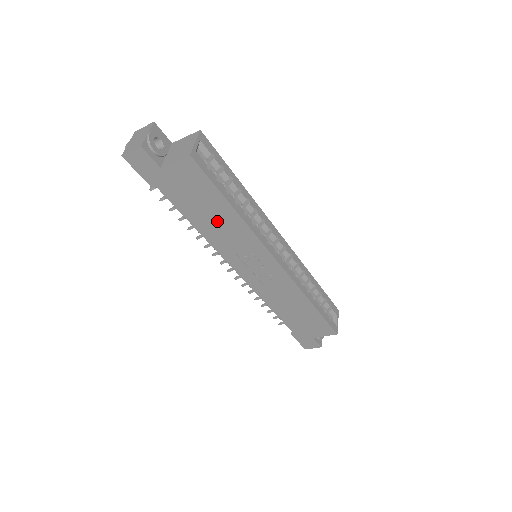
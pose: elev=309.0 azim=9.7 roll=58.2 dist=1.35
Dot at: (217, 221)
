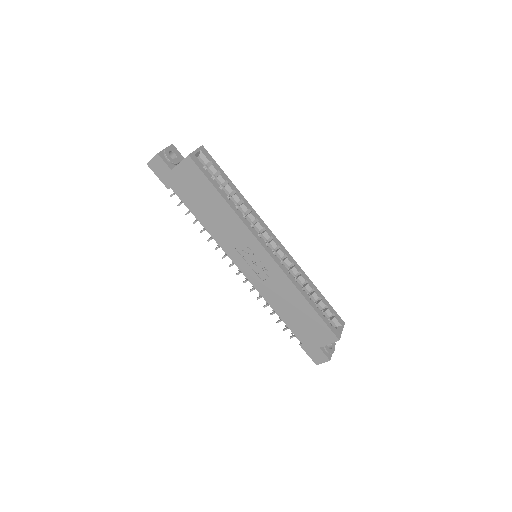
Dot at: (216, 215)
